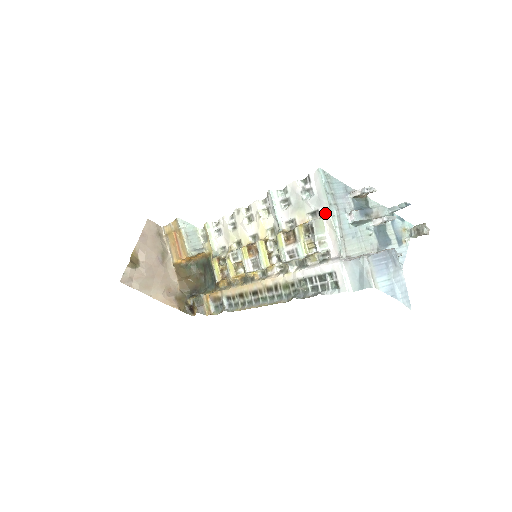
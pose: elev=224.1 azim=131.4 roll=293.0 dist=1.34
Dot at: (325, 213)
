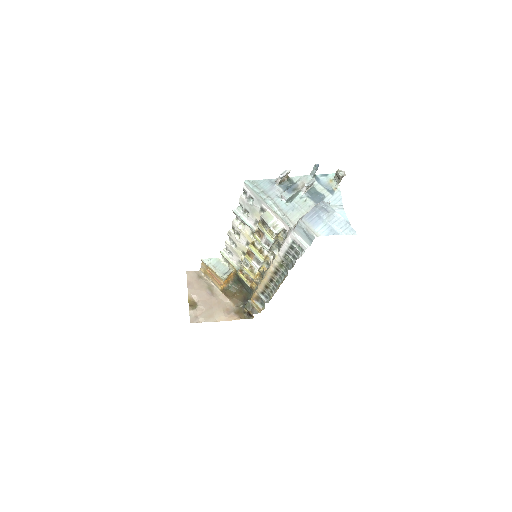
Dot at: (266, 206)
